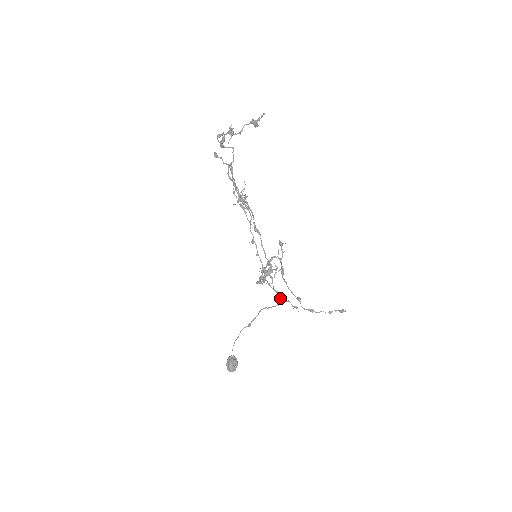
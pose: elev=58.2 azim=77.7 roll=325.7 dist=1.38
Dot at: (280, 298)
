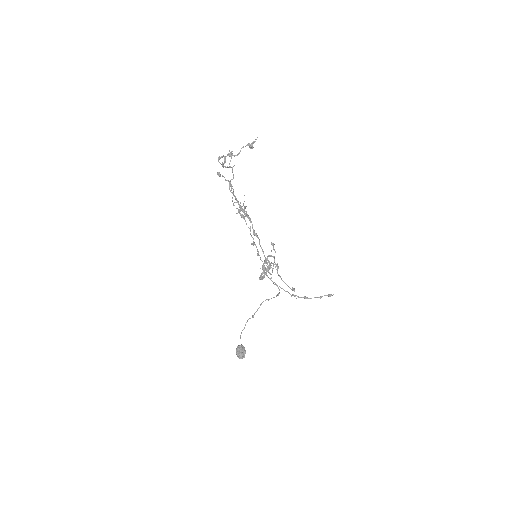
Dot at: (279, 289)
